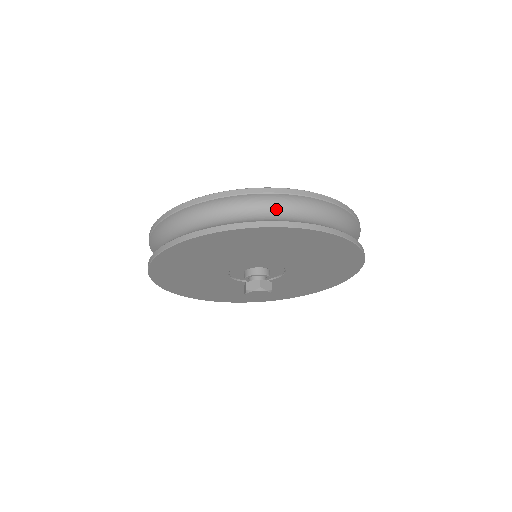
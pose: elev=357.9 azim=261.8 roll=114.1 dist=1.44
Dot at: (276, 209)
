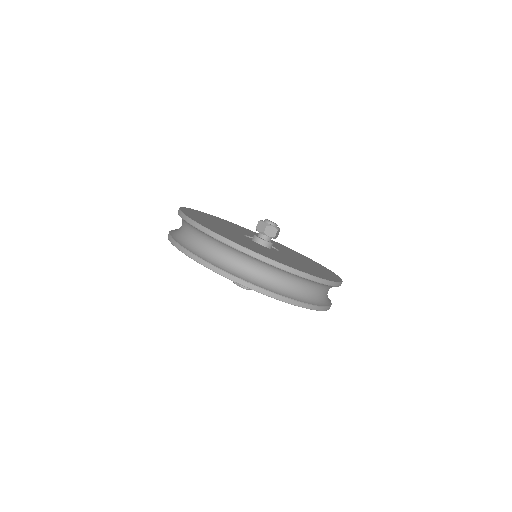
Dot at: (317, 289)
